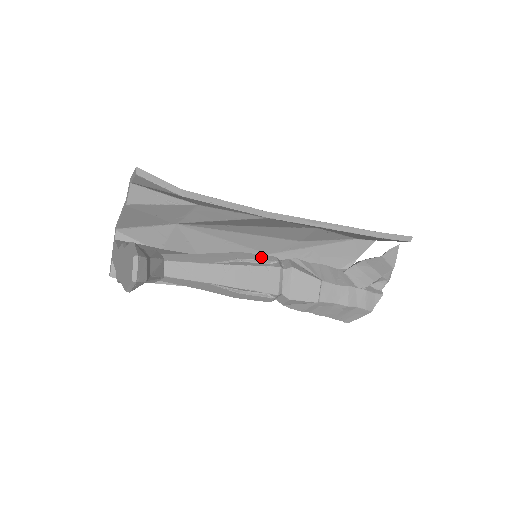
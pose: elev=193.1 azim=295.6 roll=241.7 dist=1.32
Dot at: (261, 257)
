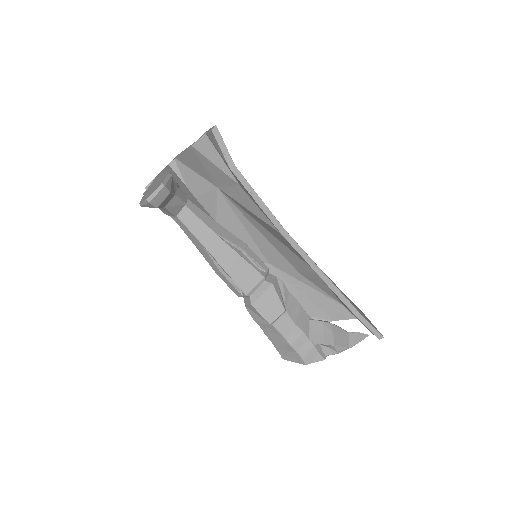
Dot at: (257, 259)
